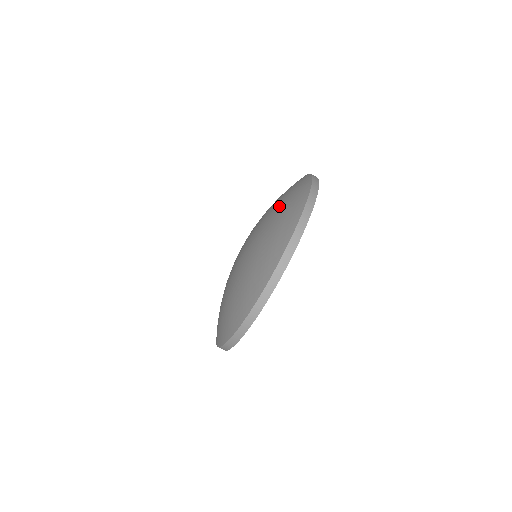
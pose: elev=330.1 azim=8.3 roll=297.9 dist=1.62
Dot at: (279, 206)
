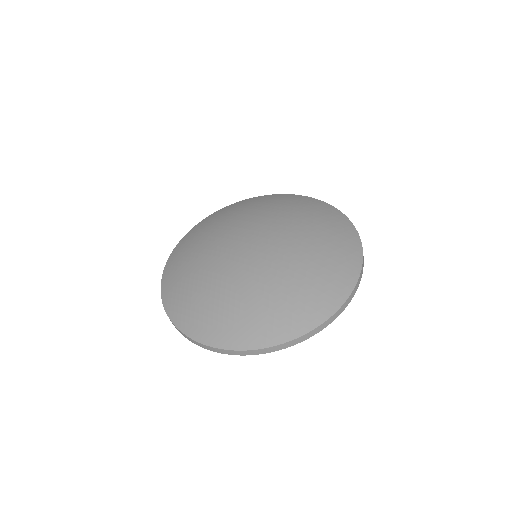
Dot at: (311, 272)
